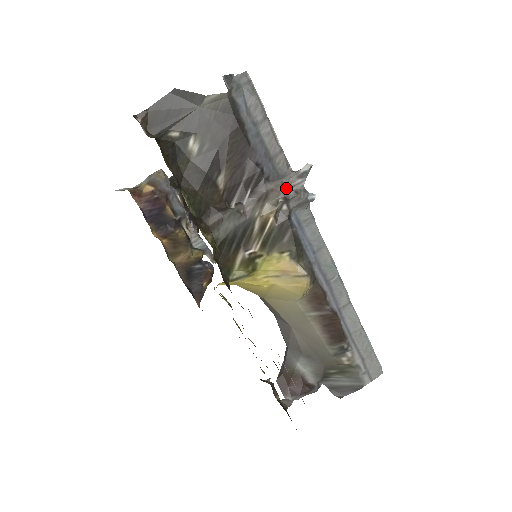
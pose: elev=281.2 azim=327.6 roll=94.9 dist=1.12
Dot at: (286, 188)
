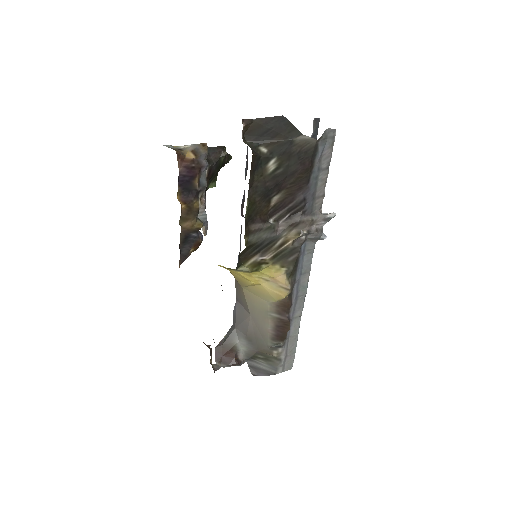
Dot at: (312, 224)
